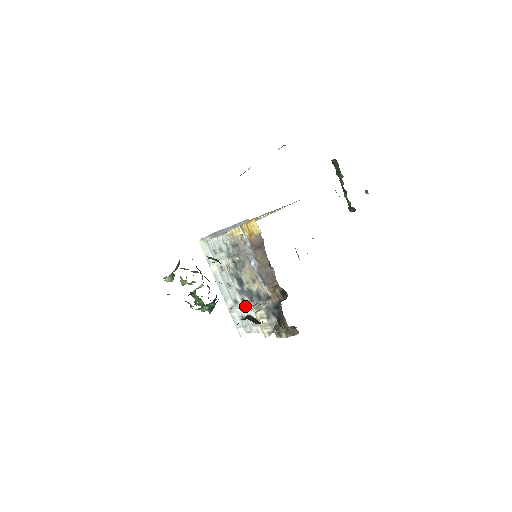
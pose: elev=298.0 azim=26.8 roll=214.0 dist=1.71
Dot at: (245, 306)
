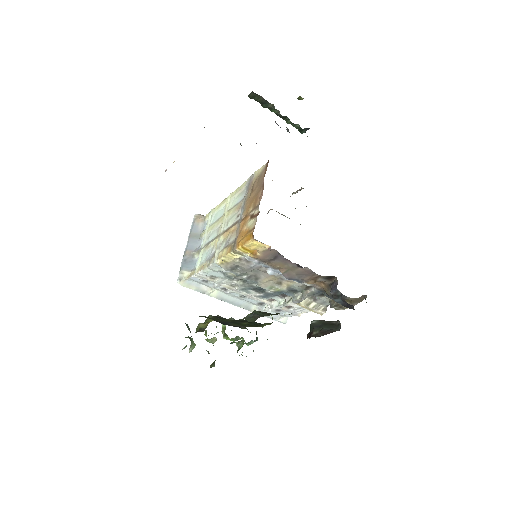
Dot at: (280, 305)
